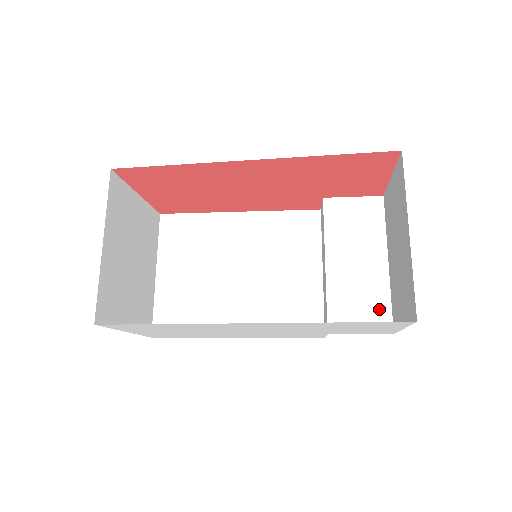
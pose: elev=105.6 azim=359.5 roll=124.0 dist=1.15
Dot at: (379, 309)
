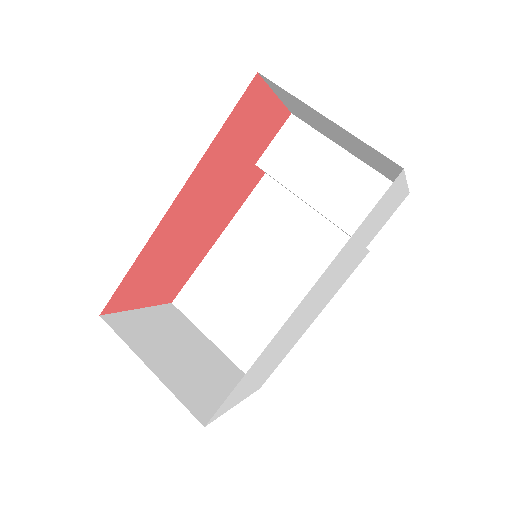
Dot at: (379, 189)
